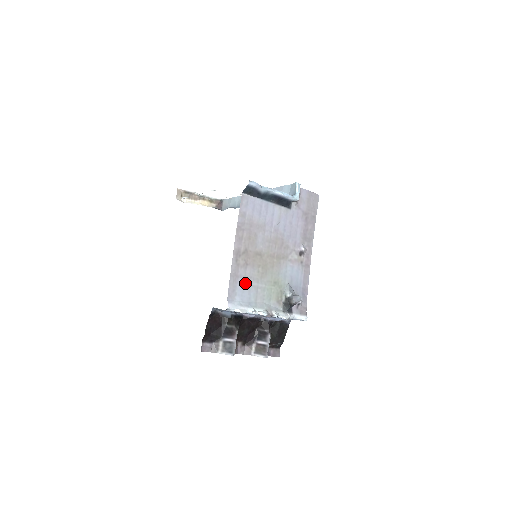
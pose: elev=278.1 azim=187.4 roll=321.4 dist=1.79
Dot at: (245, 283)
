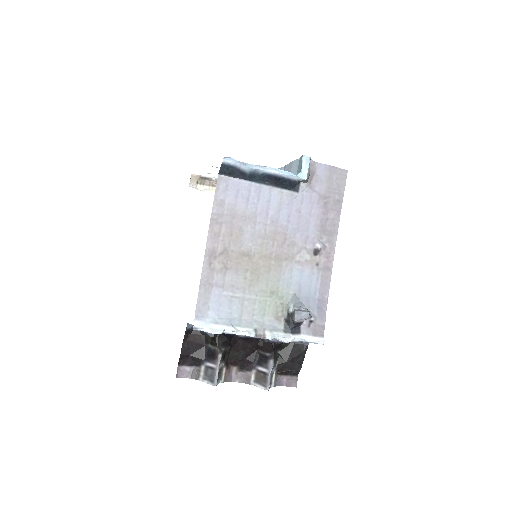
Dot at: (223, 293)
